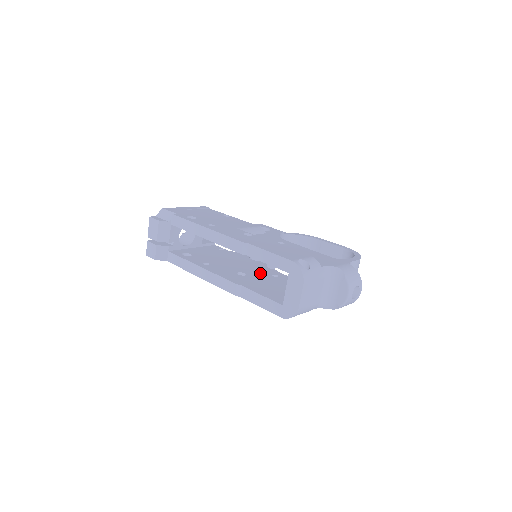
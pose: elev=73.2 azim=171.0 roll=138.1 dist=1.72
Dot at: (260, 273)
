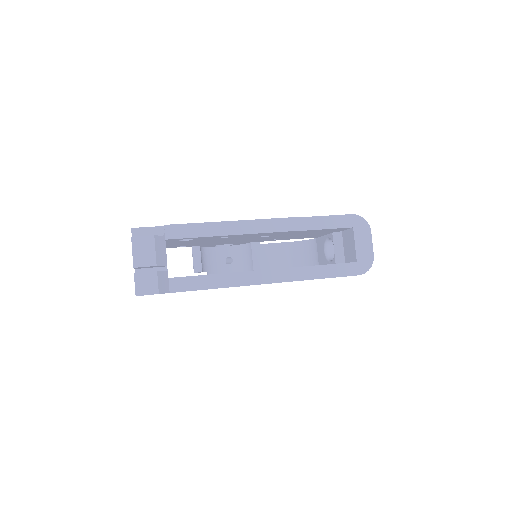
Dot at: occluded
